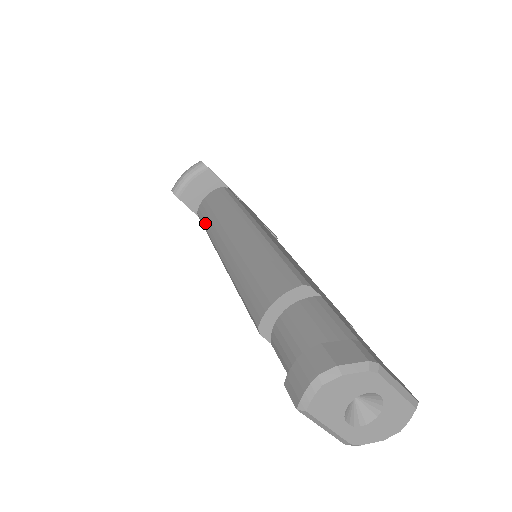
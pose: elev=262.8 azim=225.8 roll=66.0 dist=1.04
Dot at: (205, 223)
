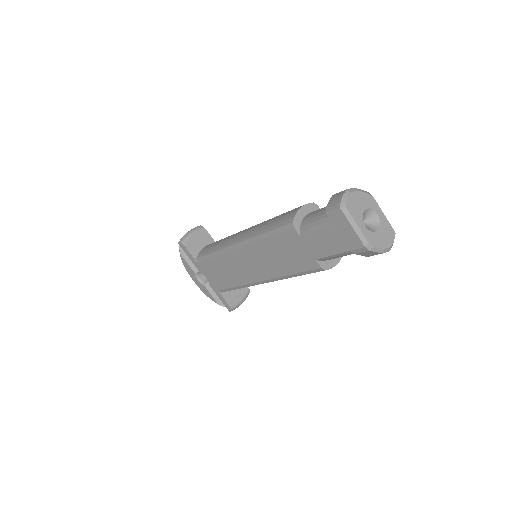
Dot at: (211, 251)
